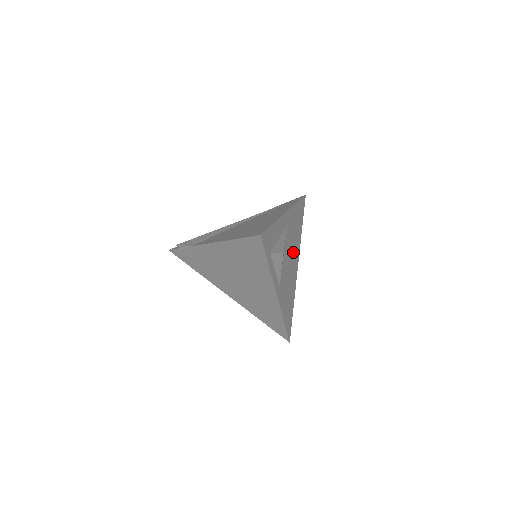
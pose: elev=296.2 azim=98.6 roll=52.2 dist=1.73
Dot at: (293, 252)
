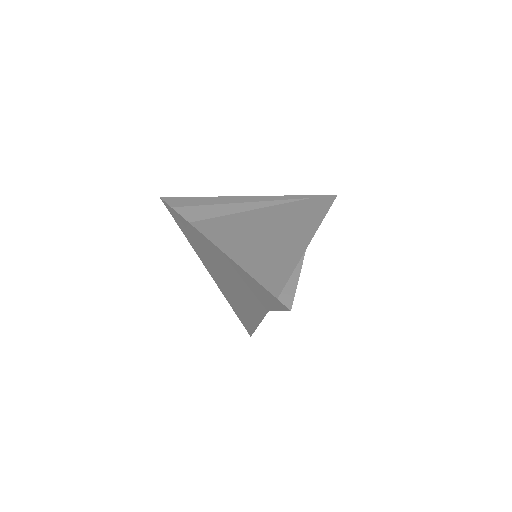
Dot at: occluded
